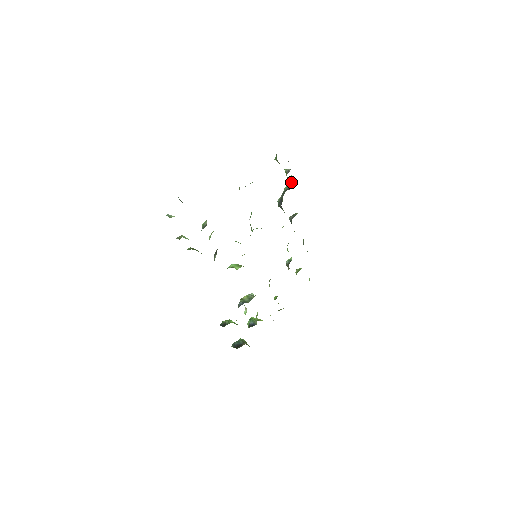
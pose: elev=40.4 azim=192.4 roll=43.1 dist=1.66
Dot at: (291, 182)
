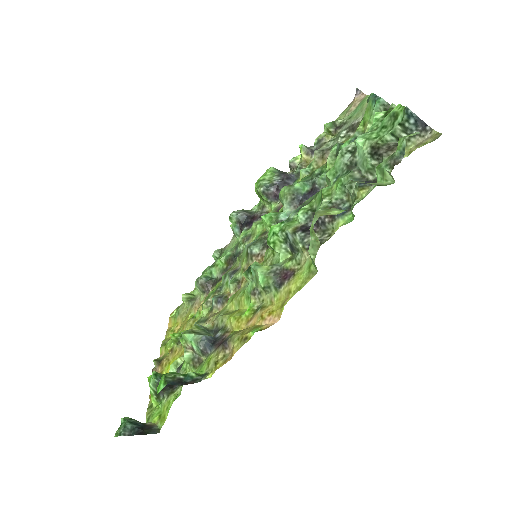
Dot at: (294, 164)
